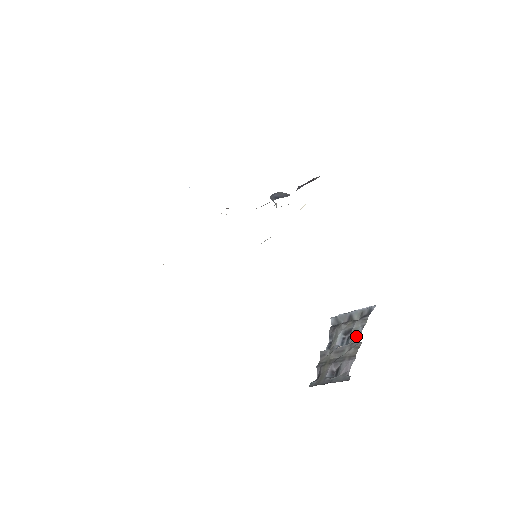
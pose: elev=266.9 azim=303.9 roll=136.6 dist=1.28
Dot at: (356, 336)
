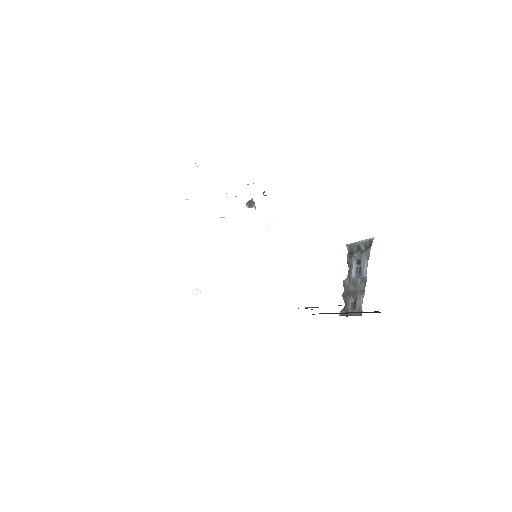
Dot at: (364, 270)
